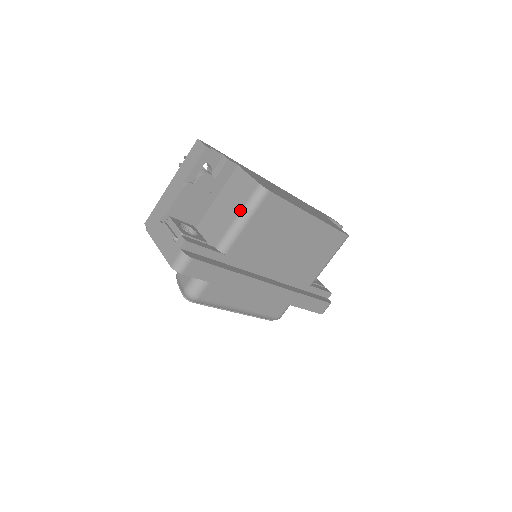
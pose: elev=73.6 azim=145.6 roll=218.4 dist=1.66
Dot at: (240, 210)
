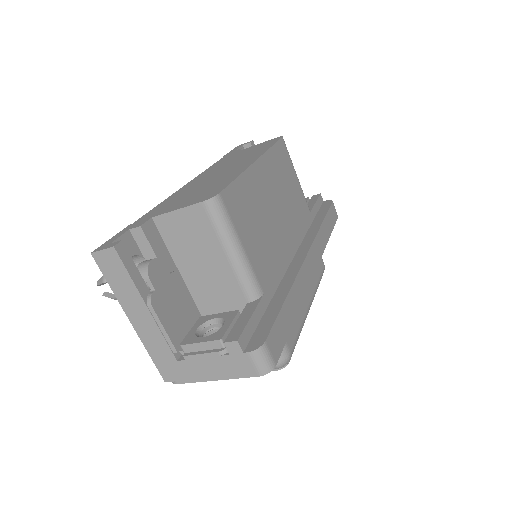
Dot at: (221, 246)
